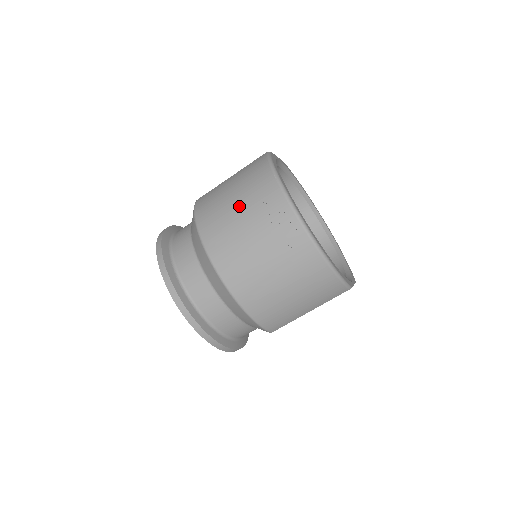
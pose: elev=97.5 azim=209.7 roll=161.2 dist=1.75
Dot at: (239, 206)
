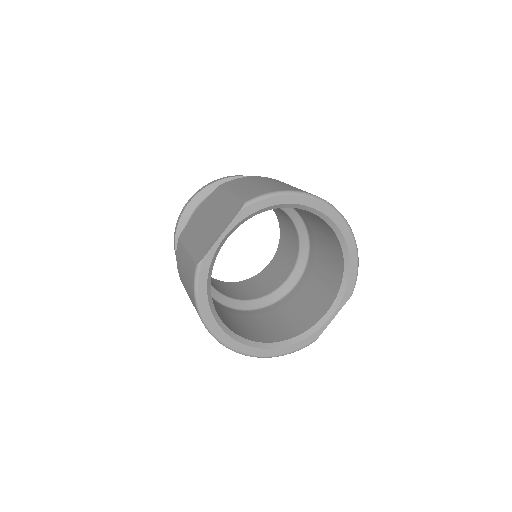
Dot at: occluded
